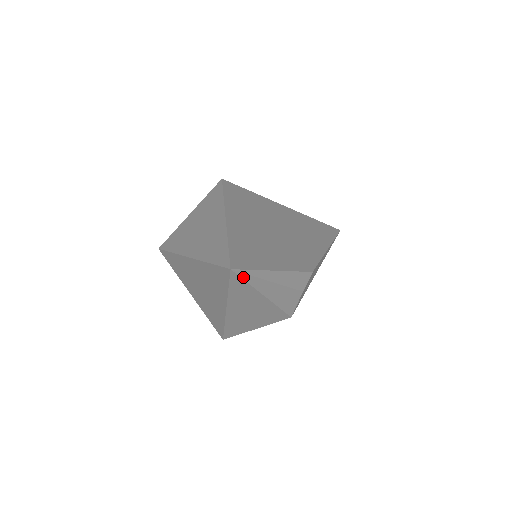
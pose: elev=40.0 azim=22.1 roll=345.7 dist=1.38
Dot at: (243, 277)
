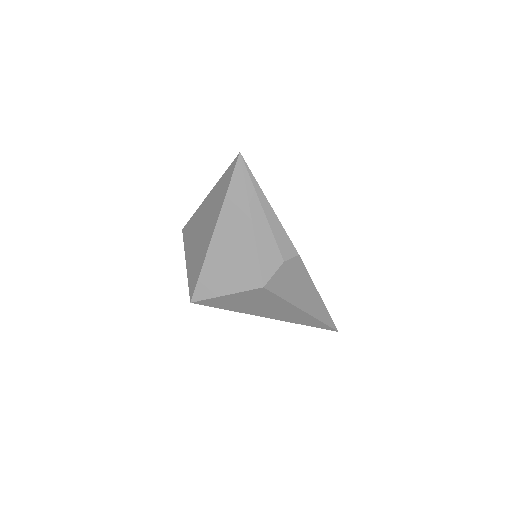
Dot at: (245, 174)
